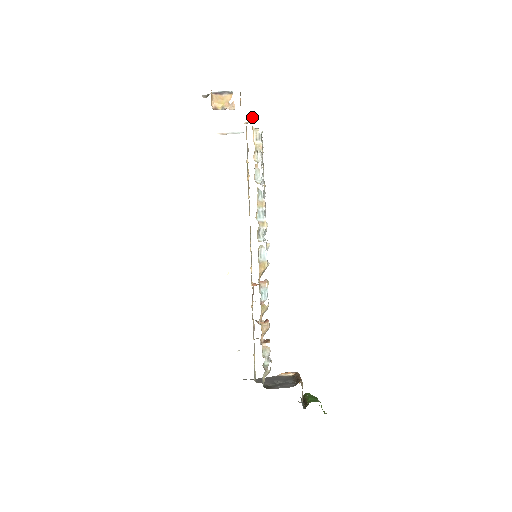
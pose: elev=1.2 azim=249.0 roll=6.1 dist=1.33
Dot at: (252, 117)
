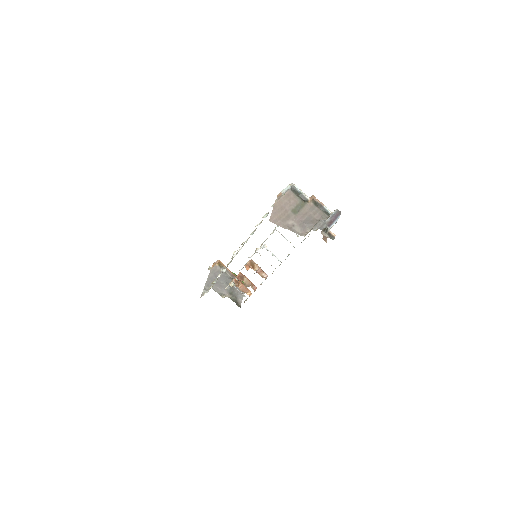
Dot at: (327, 212)
